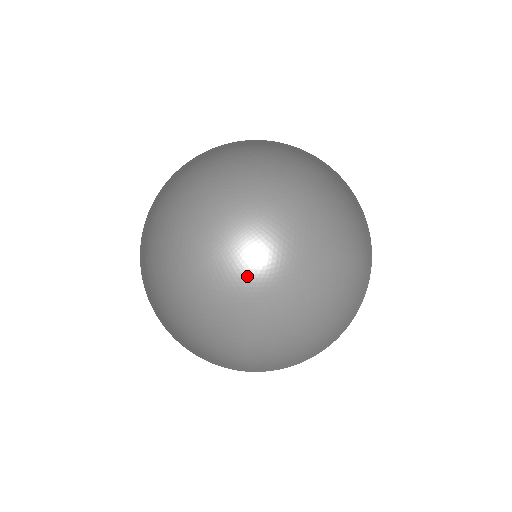
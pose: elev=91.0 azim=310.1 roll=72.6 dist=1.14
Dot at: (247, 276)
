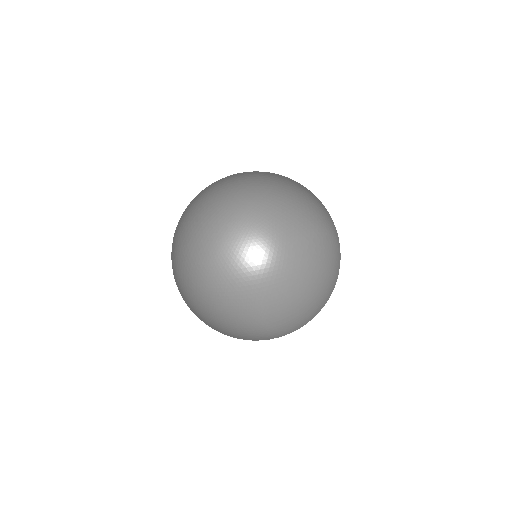
Dot at: (255, 244)
